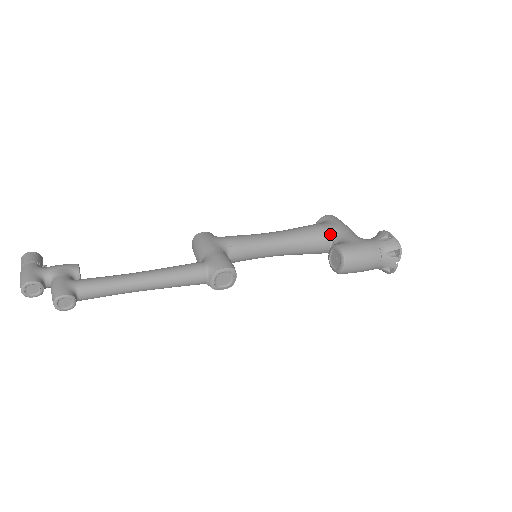
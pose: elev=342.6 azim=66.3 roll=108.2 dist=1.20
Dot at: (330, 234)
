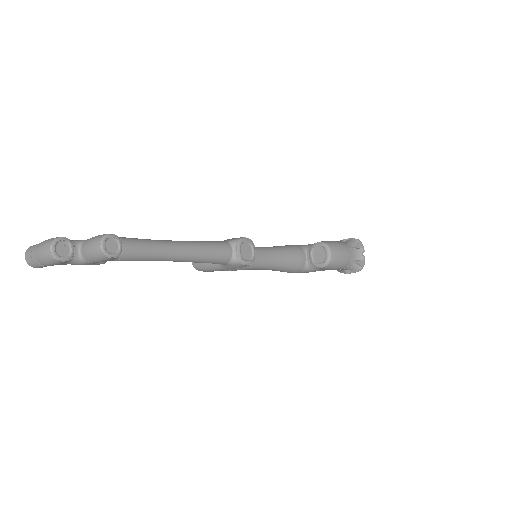
Dot at: (301, 248)
